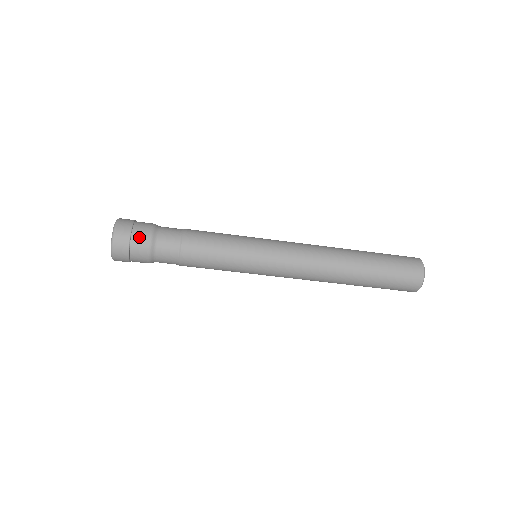
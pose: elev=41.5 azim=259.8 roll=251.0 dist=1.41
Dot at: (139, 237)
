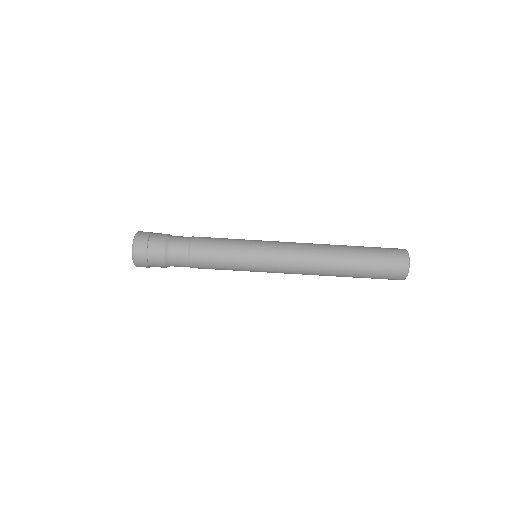
Dot at: (154, 248)
